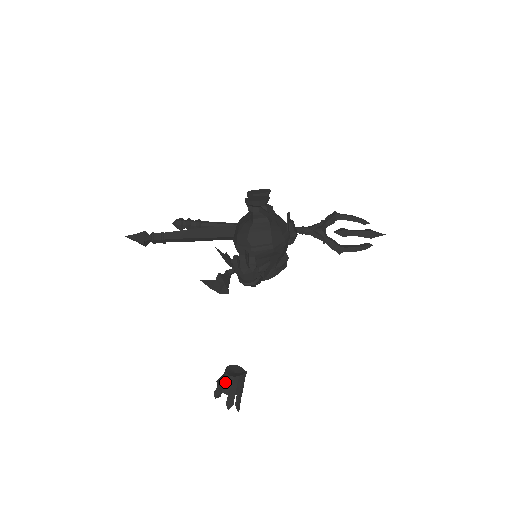
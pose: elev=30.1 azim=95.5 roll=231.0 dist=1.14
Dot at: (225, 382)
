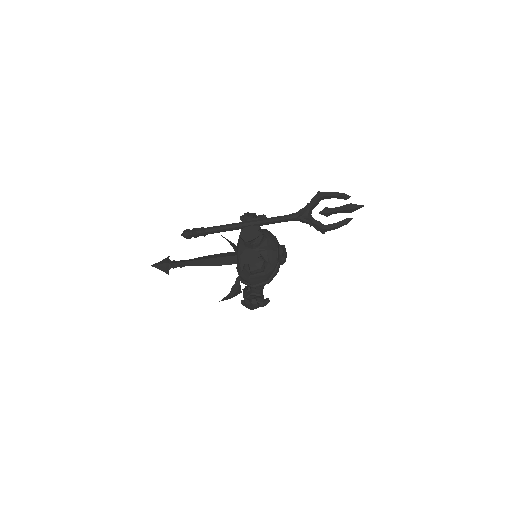
Dot at: occluded
